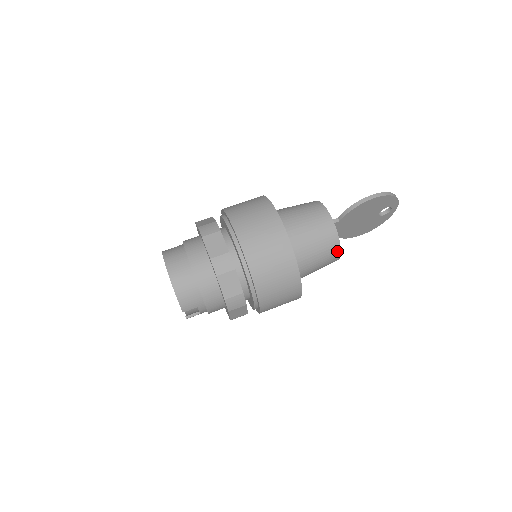
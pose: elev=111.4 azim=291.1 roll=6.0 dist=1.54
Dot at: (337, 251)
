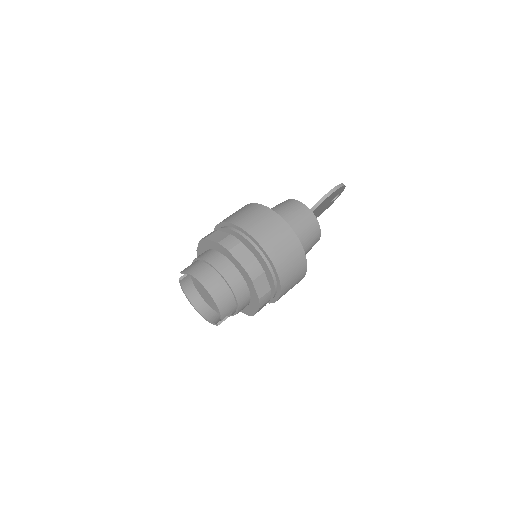
Dot at: (318, 237)
